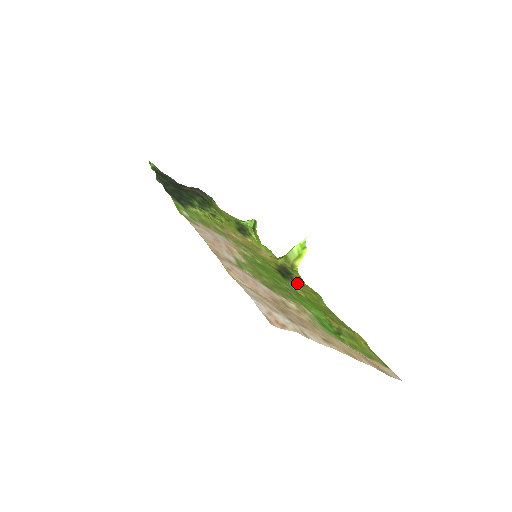
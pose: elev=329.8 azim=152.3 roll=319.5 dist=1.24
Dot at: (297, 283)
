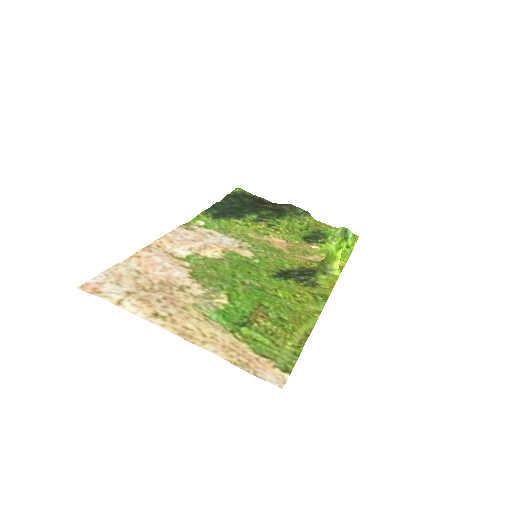
Dot at: (300, 284)
